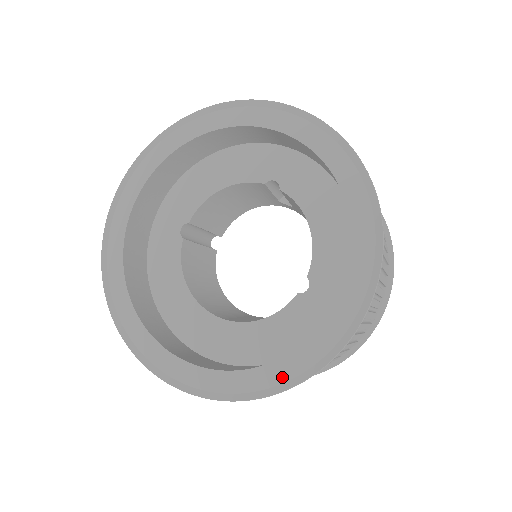
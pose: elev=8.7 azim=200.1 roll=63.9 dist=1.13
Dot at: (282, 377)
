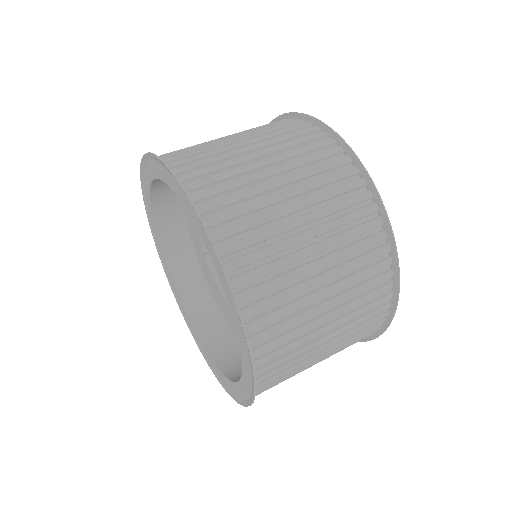
Dot at: (249, 388)
